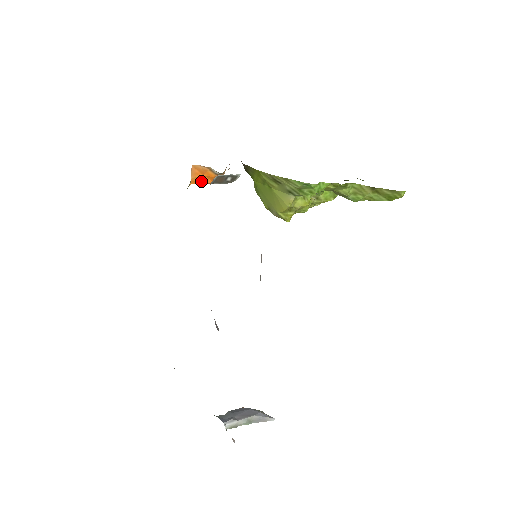
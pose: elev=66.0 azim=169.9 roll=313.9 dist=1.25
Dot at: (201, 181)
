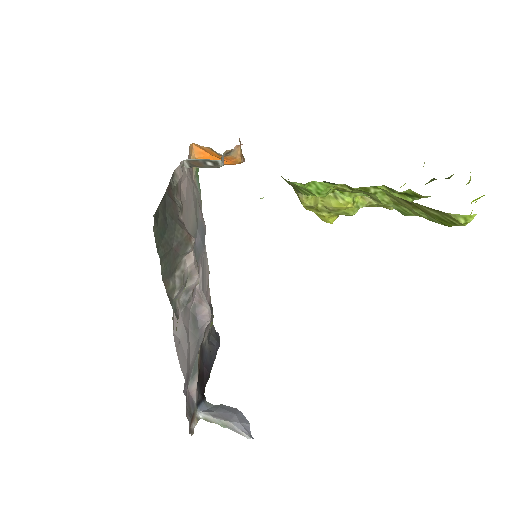
Dot at: occluded
